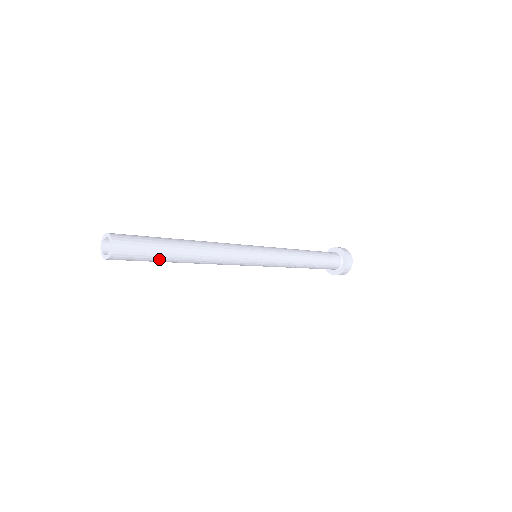
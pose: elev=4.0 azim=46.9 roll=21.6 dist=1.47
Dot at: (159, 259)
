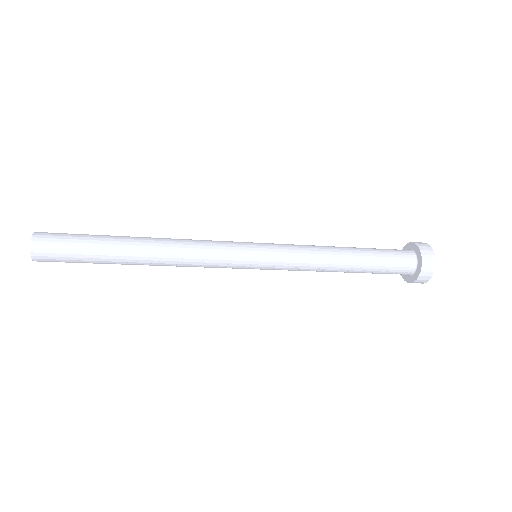
Dot at: (98, 261)
